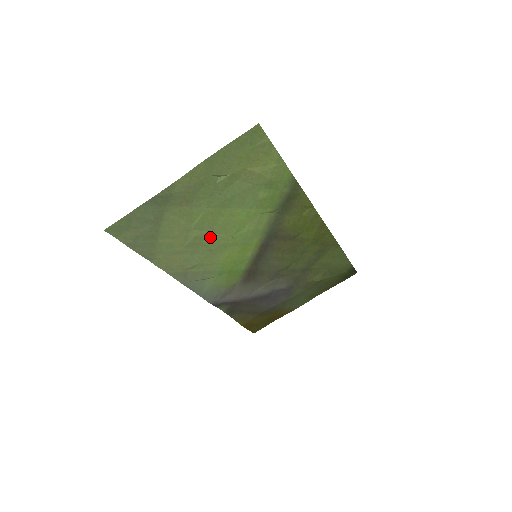
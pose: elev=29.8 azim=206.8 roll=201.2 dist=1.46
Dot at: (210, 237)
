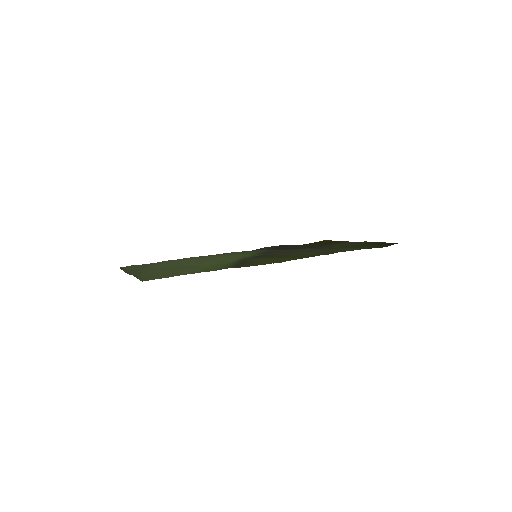
Dot at: (199, 261)
